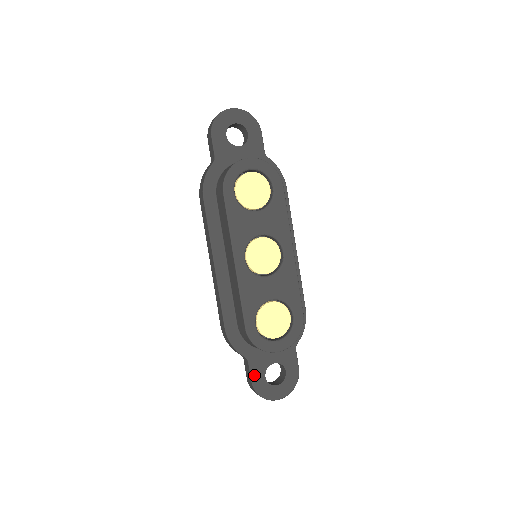
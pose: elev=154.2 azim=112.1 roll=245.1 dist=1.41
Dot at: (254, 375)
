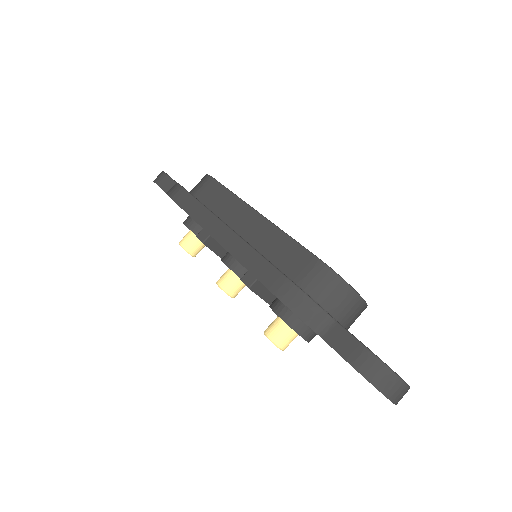
Dot at: (357, 339)
